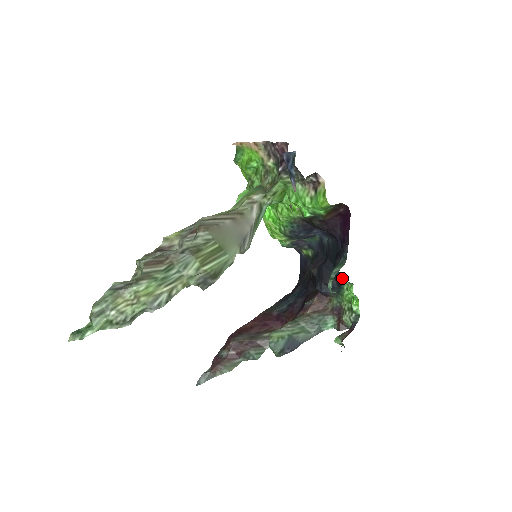
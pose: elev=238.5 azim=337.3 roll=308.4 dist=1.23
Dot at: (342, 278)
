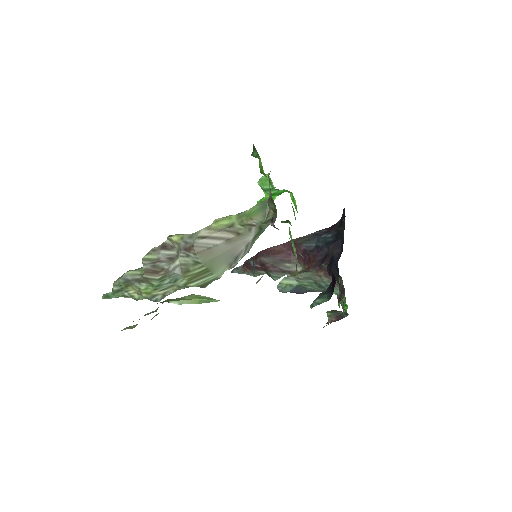
Dot at: occluded
